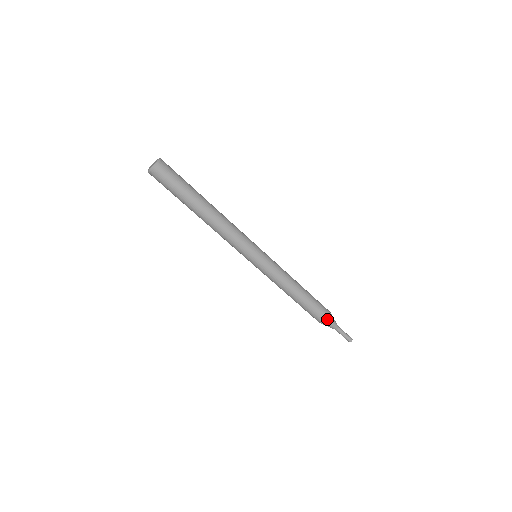
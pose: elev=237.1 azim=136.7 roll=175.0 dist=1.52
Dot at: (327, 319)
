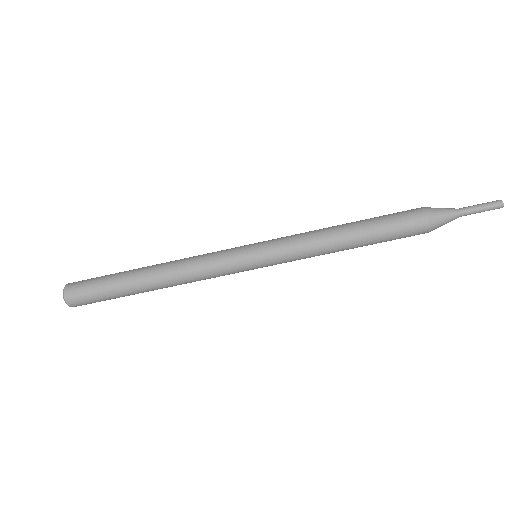
Dot at: (424, 215)
